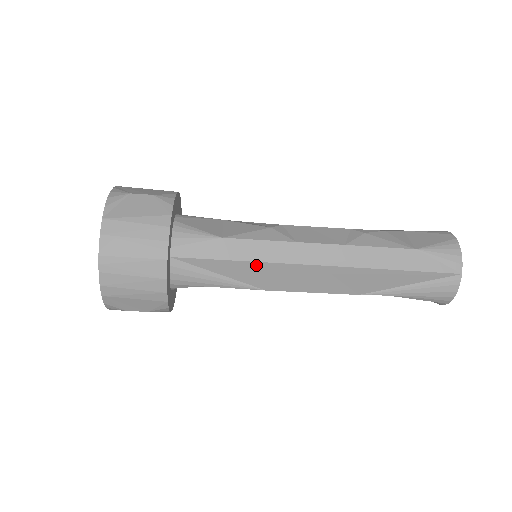
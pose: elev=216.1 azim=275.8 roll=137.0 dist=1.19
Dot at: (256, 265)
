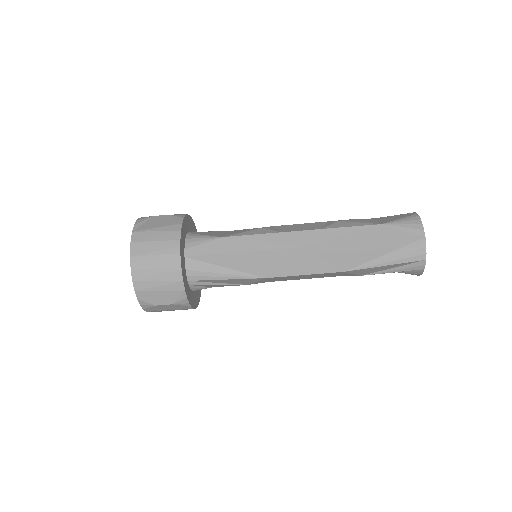
Dot at: (252, 254)
